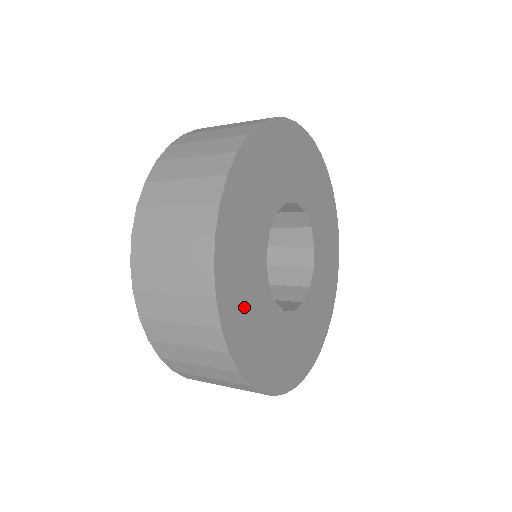
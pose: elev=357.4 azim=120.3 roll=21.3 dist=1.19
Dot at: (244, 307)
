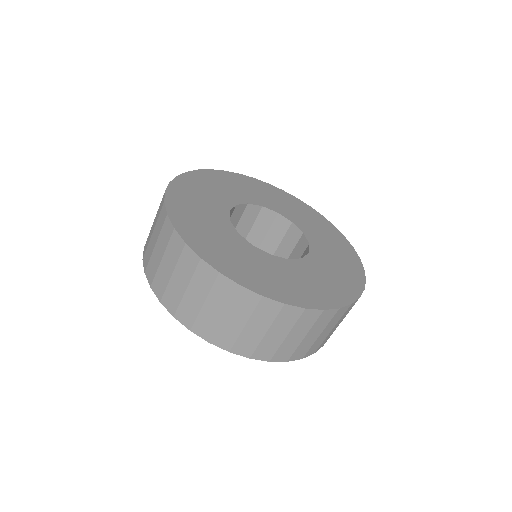
Dot at: (236, 260)
